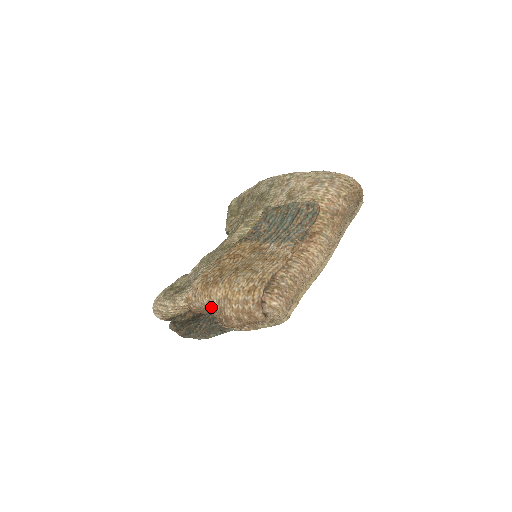
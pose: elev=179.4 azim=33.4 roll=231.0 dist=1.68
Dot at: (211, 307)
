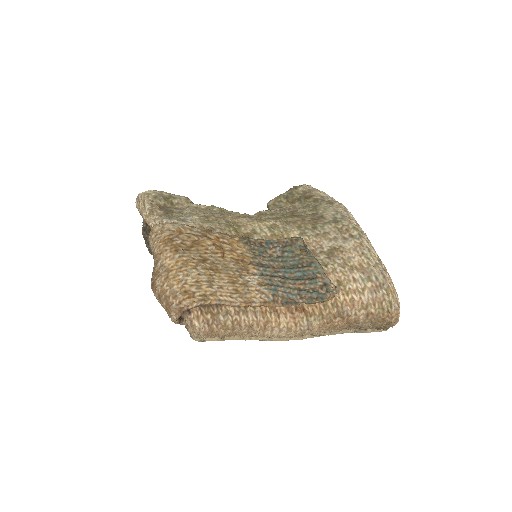
Dot at: (155, 260)
